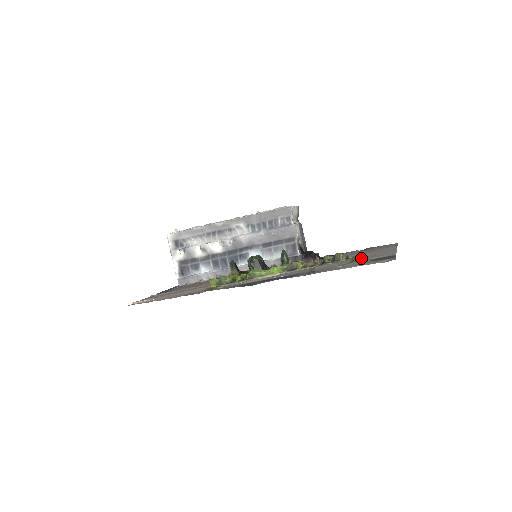
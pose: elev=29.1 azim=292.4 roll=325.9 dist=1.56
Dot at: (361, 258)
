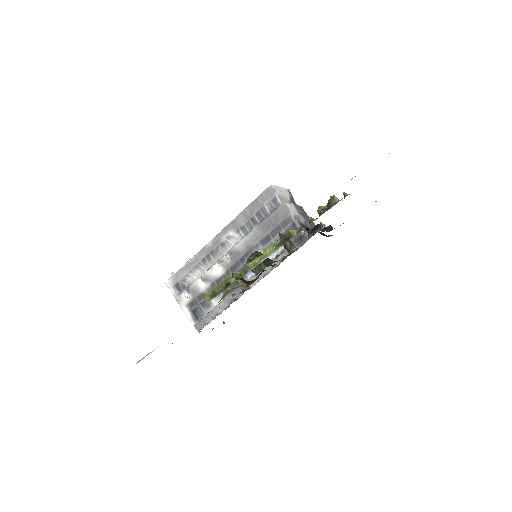
Dot at: occluded
